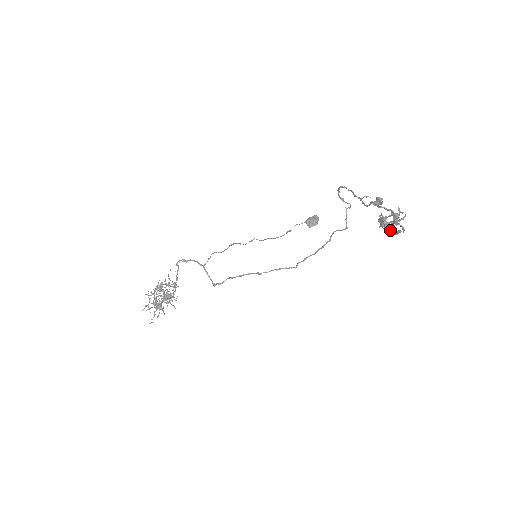
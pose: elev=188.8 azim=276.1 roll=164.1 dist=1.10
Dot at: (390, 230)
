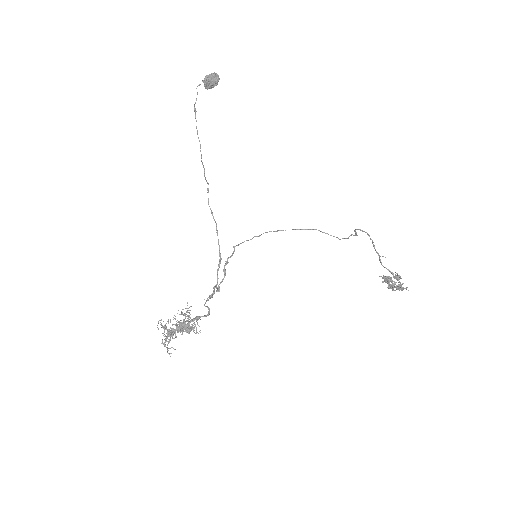
Dot at: (390, 288)
